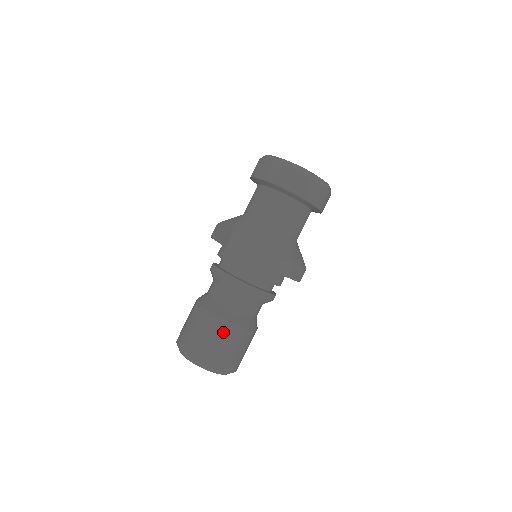
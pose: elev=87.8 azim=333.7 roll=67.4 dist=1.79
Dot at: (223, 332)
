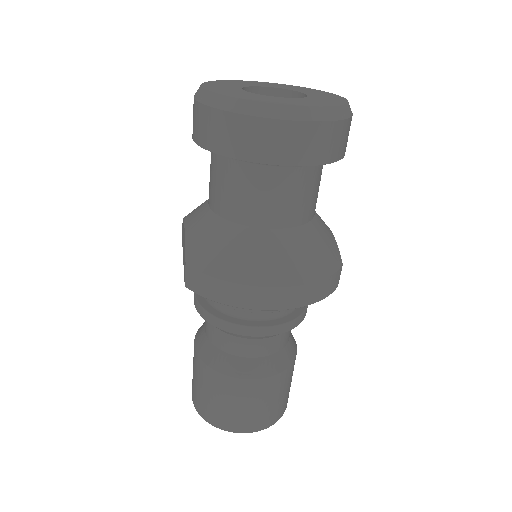
Dot at: (236, 392)
